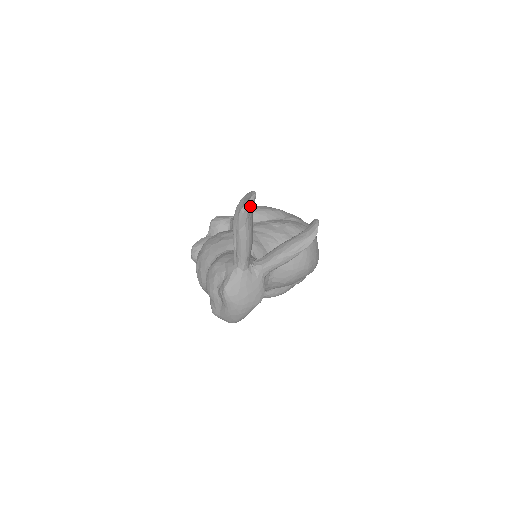
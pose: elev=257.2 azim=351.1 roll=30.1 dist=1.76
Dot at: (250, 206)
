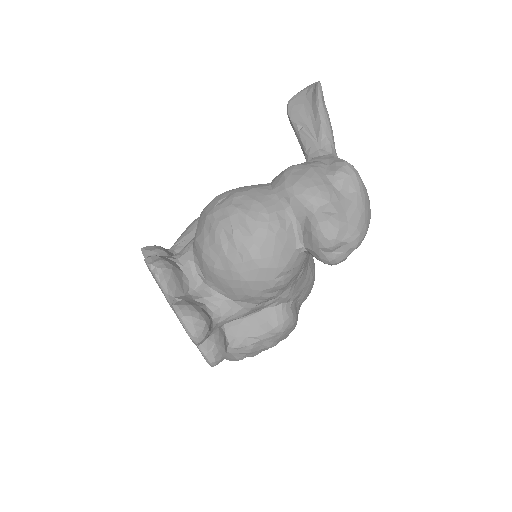
Dot at: occluded
